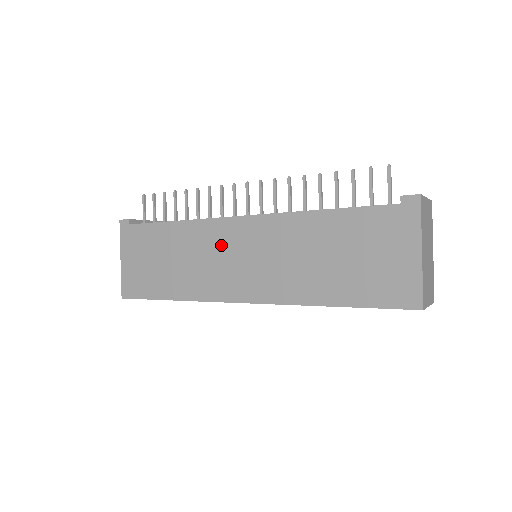
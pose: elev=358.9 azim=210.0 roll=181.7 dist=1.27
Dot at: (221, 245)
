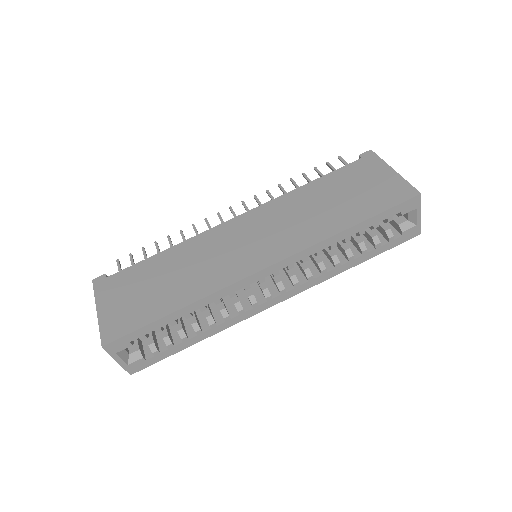
Dot at: (224, 242)
